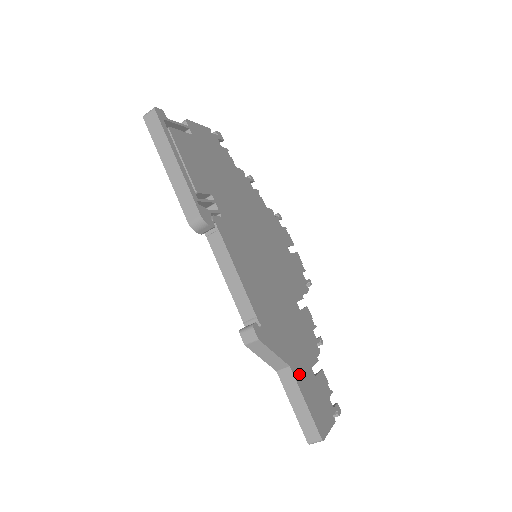
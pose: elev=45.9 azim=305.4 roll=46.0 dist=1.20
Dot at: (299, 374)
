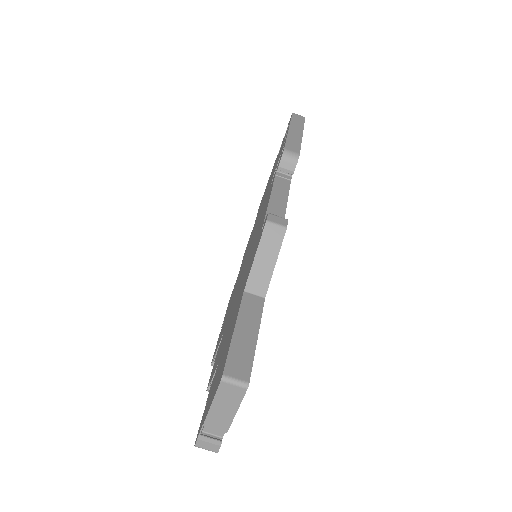
Dot at: occluded
